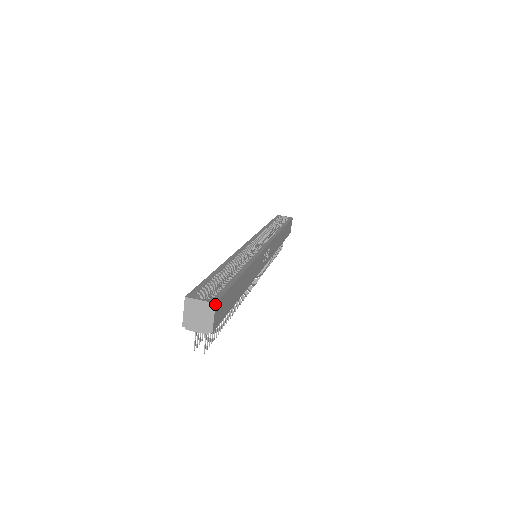
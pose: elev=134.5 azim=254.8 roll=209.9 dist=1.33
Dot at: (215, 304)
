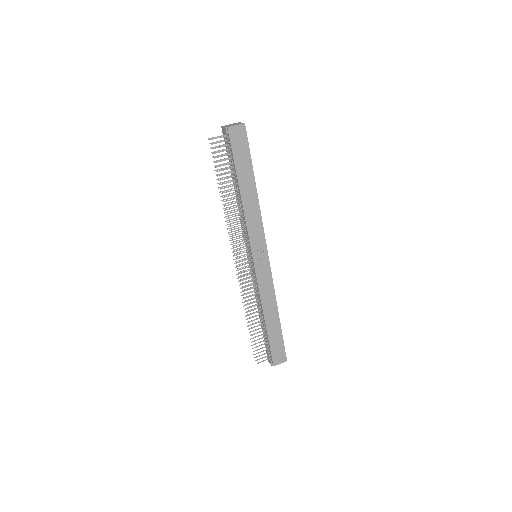
Dot at: occluded
